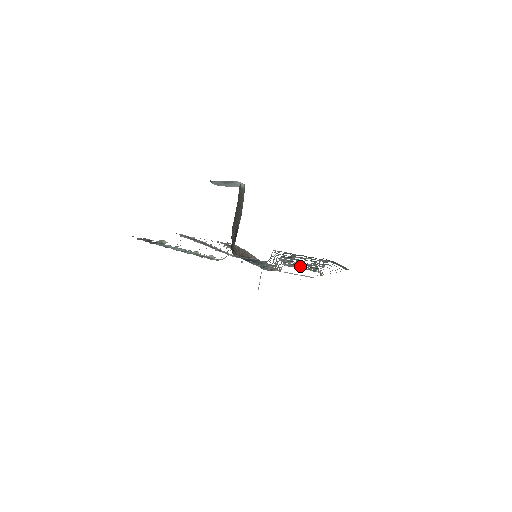
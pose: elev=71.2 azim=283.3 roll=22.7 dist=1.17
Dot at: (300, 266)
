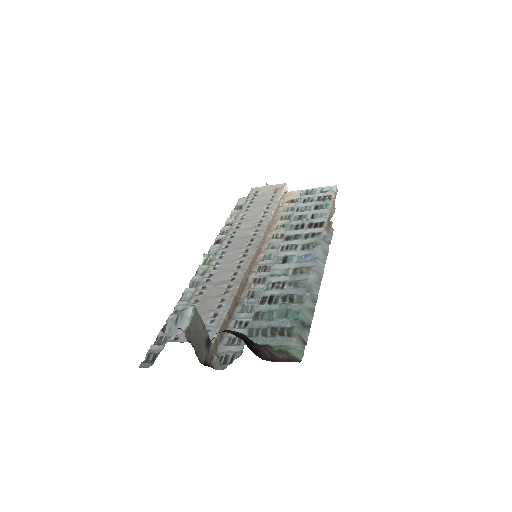
Dot at: (309, 215)
